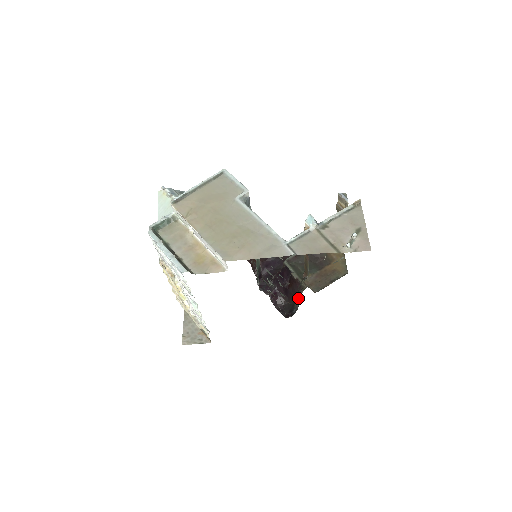
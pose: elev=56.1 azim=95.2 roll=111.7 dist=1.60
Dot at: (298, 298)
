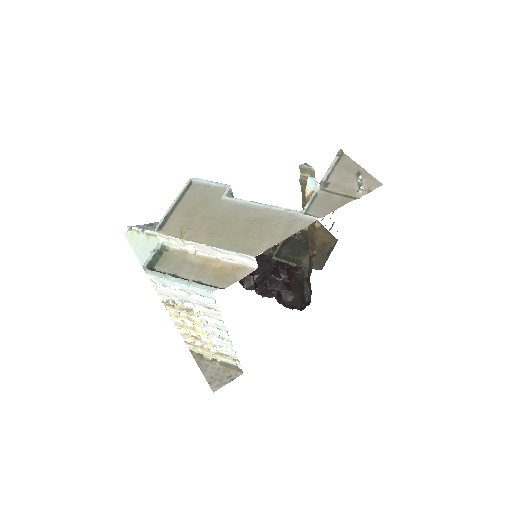
Dot at: (305, 285)
